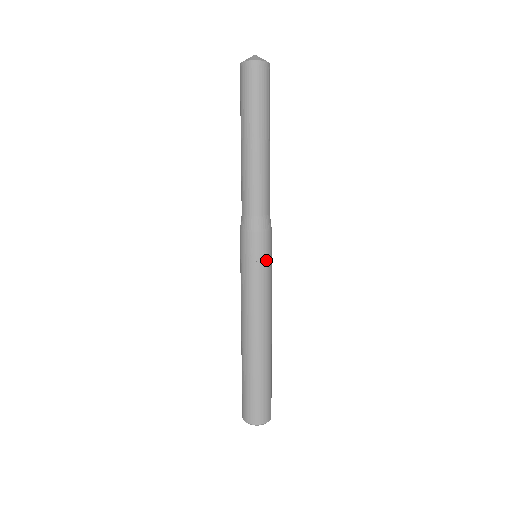
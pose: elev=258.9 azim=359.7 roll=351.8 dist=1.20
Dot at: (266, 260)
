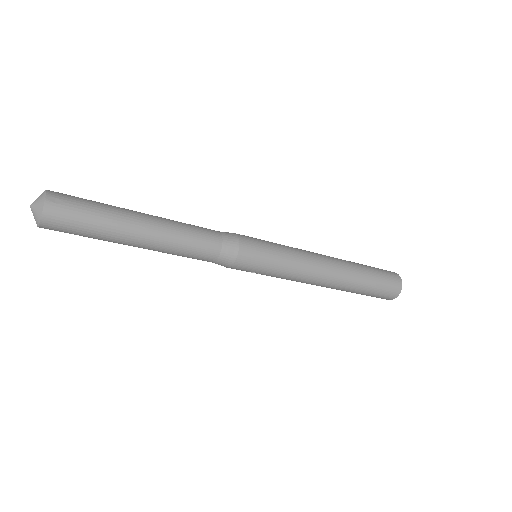
Dot at: (262, 268)
